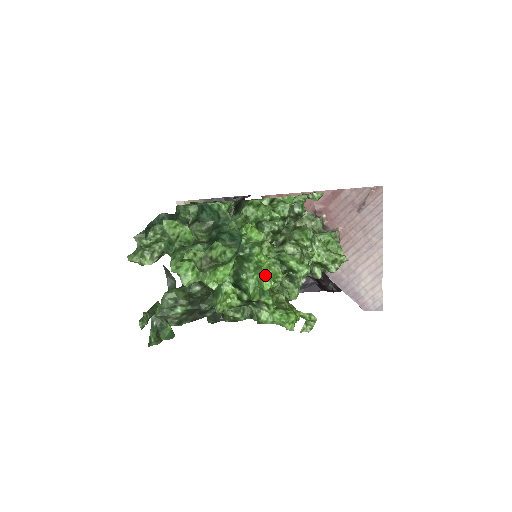
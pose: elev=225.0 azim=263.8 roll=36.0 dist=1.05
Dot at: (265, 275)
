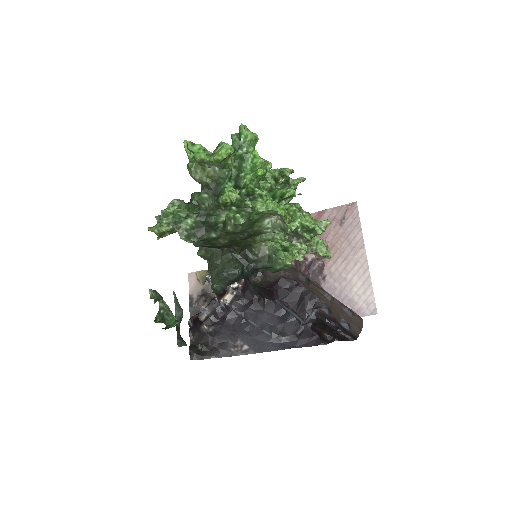
Dot at: (259, 168)
